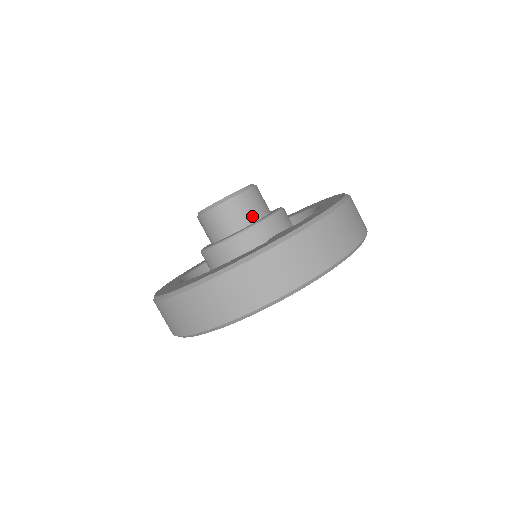
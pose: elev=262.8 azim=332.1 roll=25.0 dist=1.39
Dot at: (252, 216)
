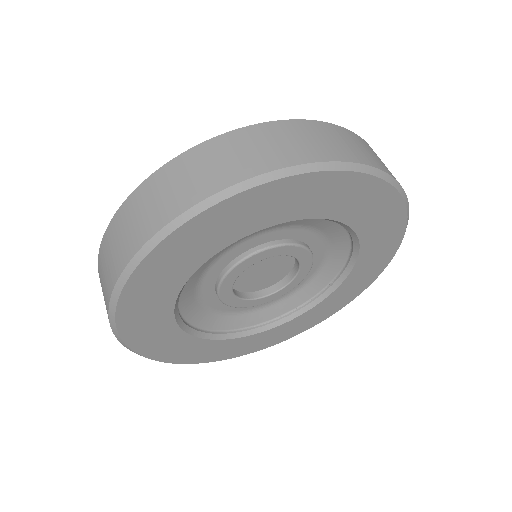
Dot at: occluded
